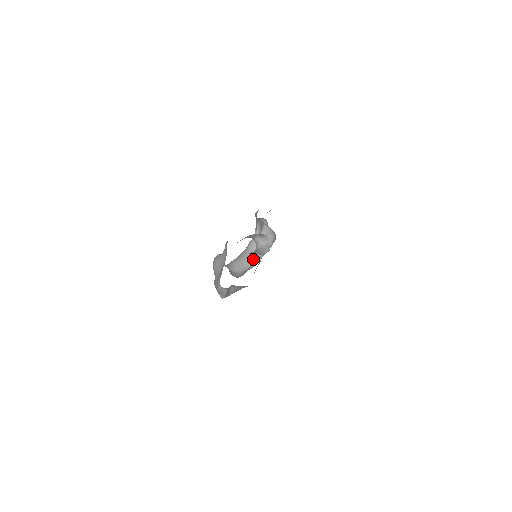
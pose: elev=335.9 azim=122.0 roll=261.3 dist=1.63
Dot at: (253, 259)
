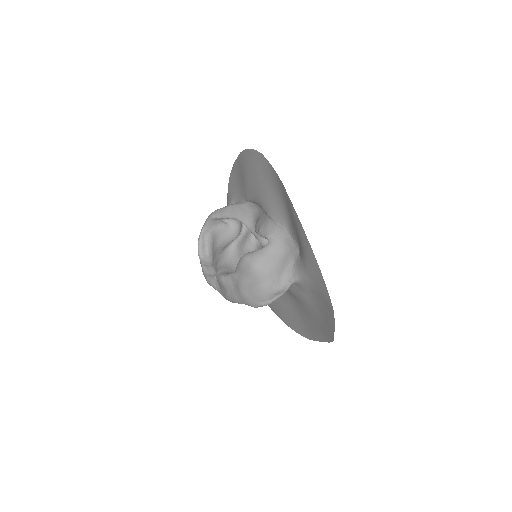
Dot at: occluded
